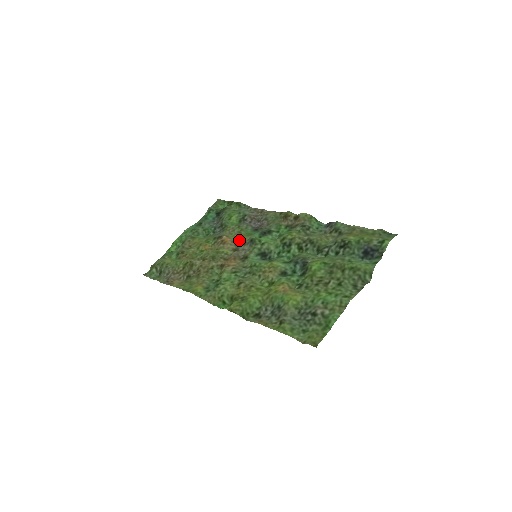
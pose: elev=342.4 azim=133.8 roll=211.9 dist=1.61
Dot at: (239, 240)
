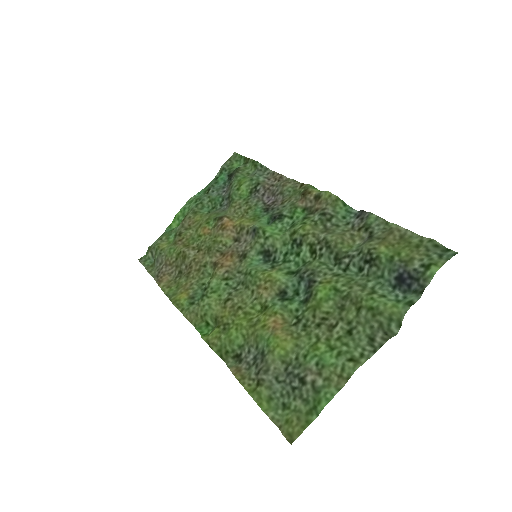
Dot at: (241, 226)
